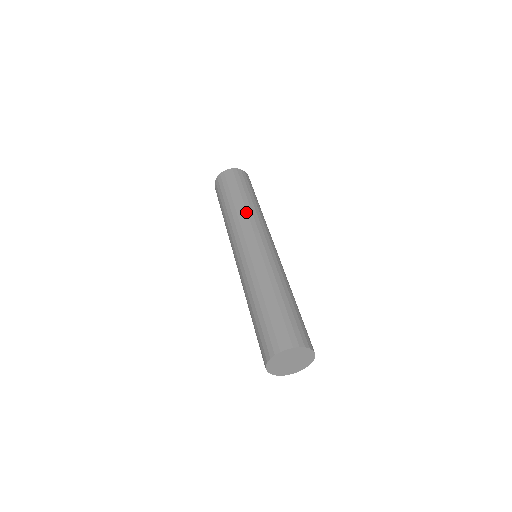
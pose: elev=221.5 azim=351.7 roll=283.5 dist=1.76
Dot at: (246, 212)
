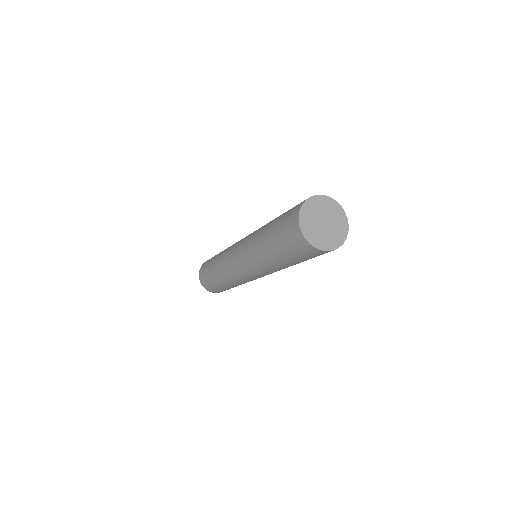
Dot at: (226, 249)
